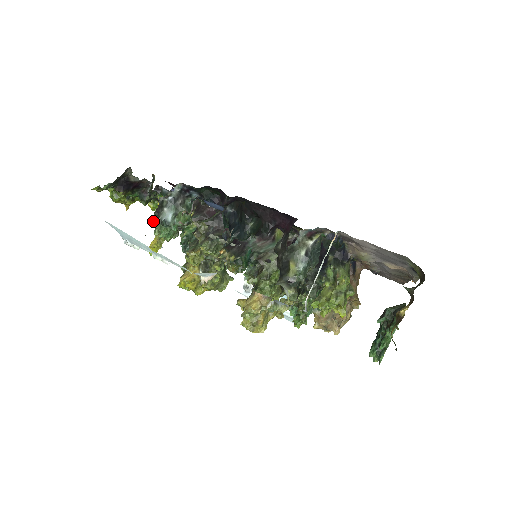
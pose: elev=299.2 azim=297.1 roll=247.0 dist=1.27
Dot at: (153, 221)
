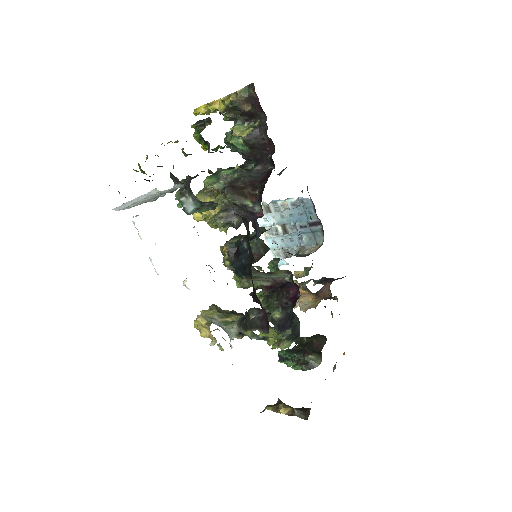
Dot at: occluded
